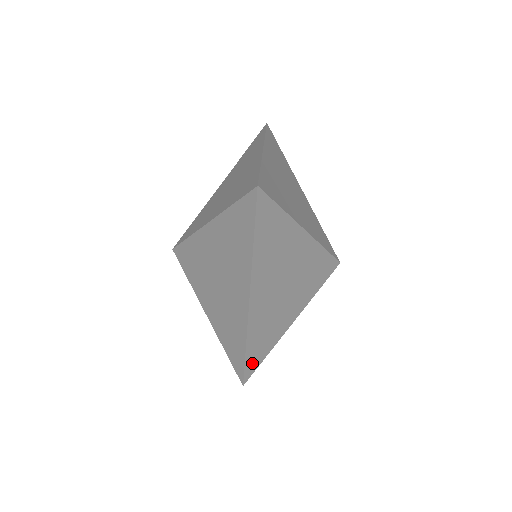
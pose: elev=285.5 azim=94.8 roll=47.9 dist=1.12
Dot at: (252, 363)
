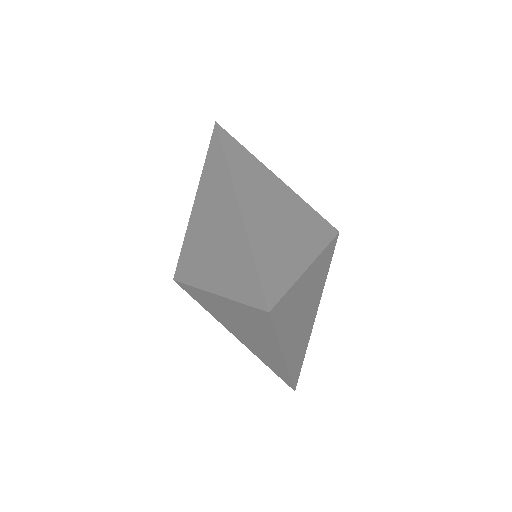
Dot at: (271, 290)
